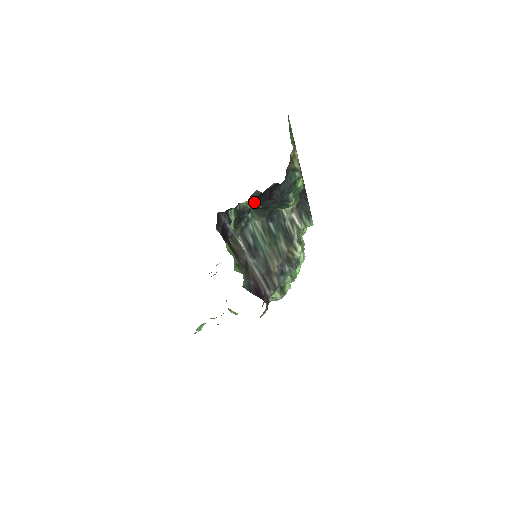
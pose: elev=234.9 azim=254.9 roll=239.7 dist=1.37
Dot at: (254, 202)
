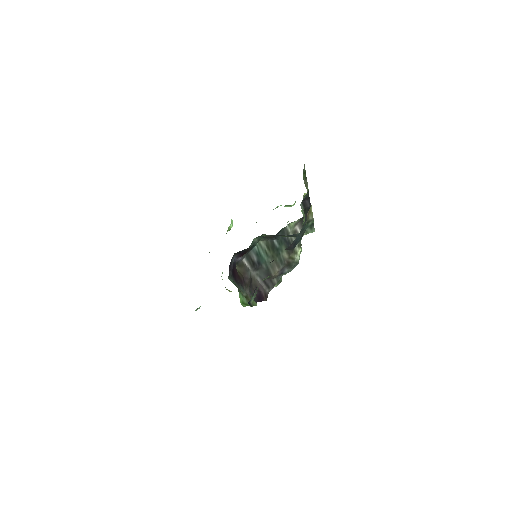
Dot at: occluded
